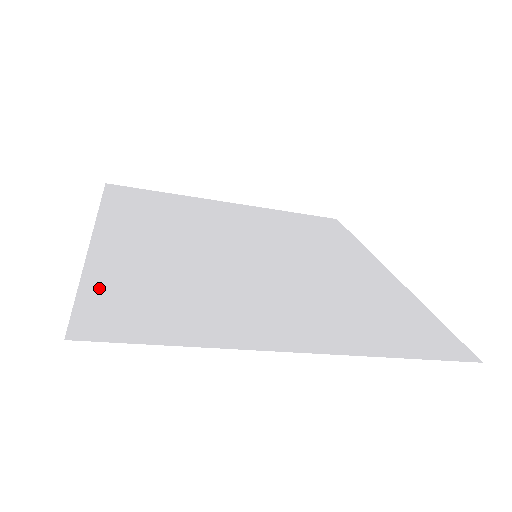
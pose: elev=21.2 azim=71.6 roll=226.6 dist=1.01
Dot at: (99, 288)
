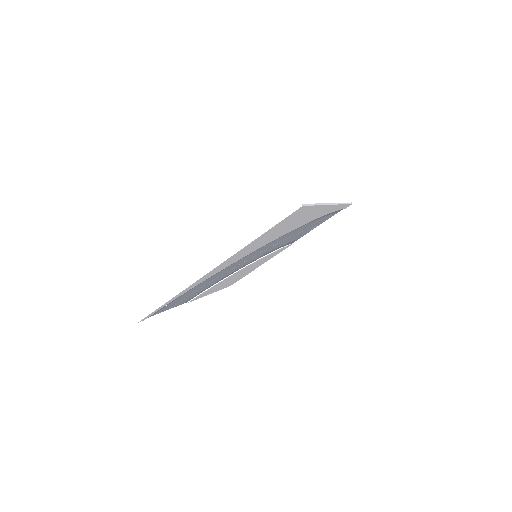
Dot at: occluded
